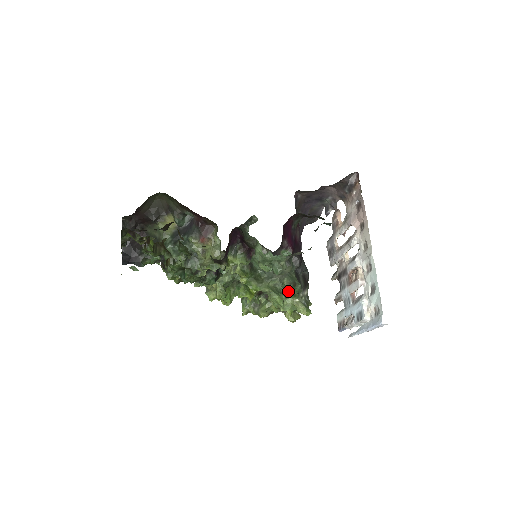
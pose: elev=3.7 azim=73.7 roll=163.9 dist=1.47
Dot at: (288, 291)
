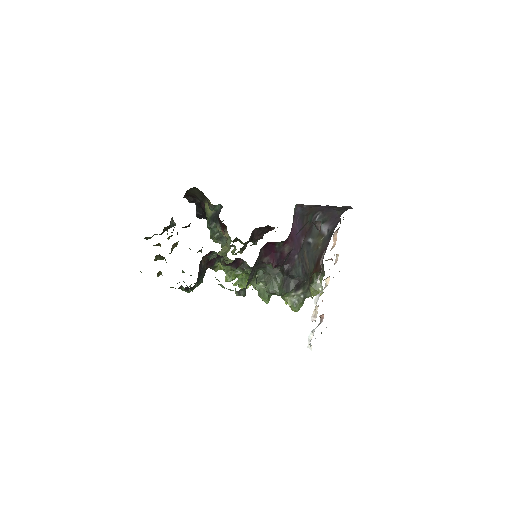
Dot at: occluded
